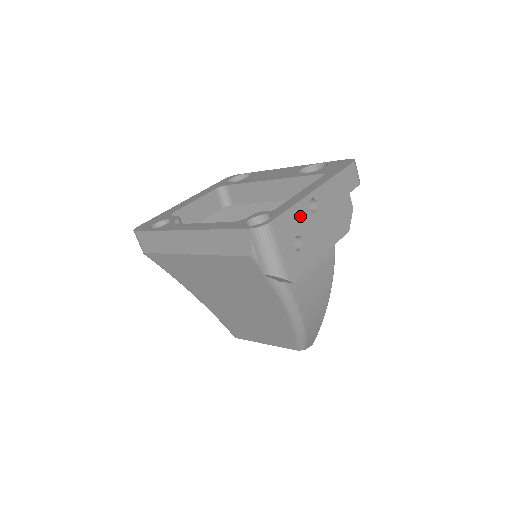
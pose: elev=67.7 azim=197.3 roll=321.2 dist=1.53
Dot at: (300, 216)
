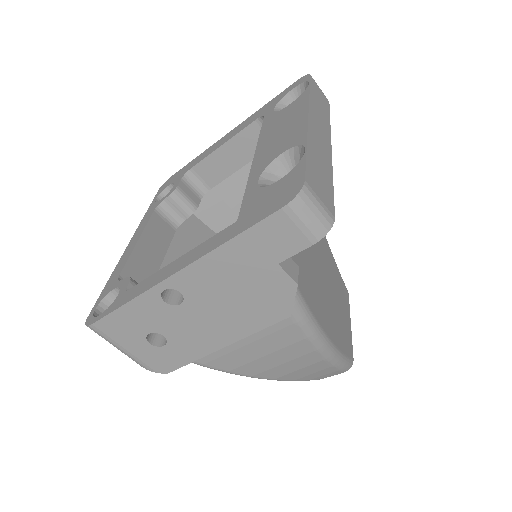
Dot at: (147, 312)
